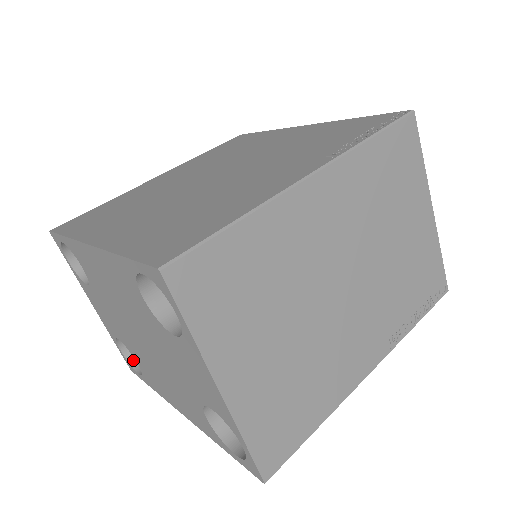
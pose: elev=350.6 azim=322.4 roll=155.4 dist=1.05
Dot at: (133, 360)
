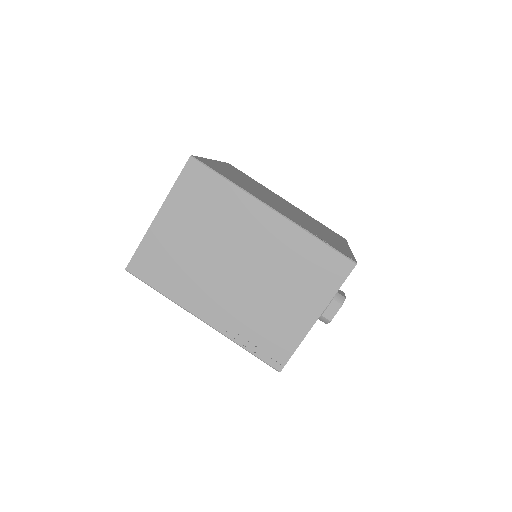
Dot at: occluded
